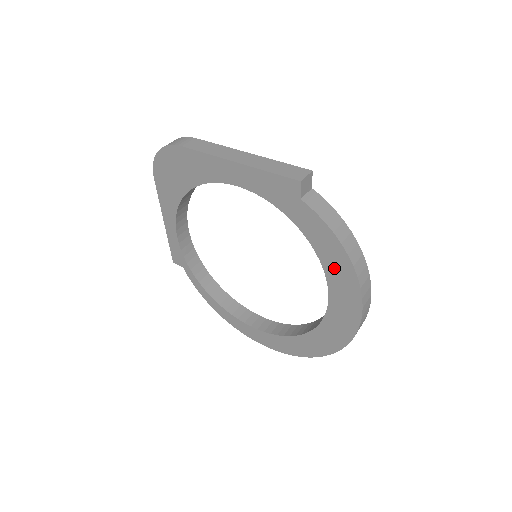
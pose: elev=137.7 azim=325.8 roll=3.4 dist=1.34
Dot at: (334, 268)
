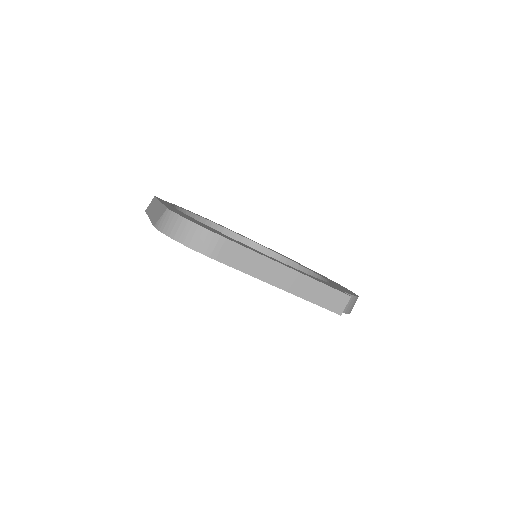
Dot at: occluded
